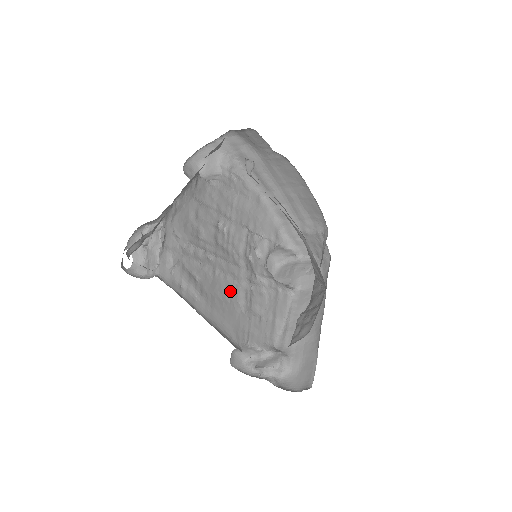
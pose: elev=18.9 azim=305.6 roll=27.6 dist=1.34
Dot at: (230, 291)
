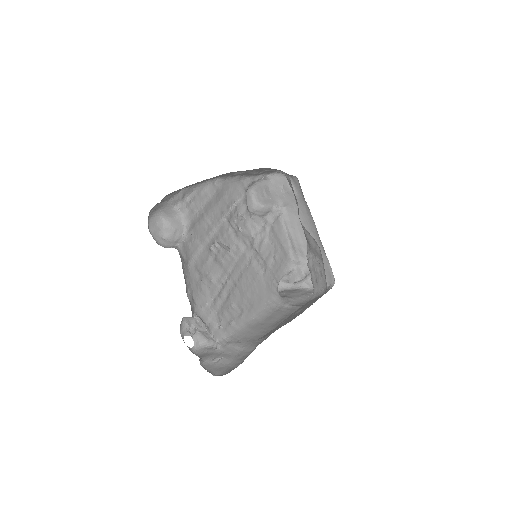
Dot at: (250, 276)
